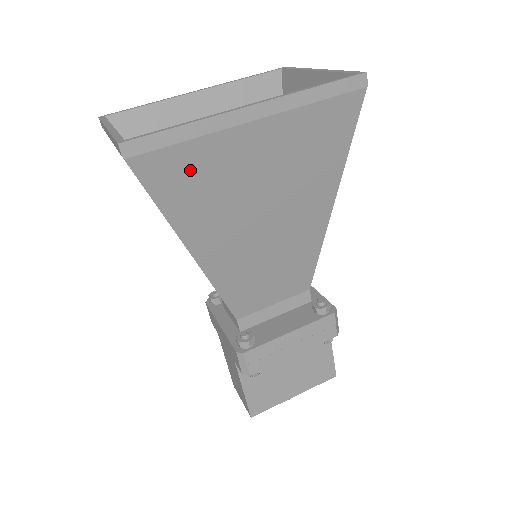
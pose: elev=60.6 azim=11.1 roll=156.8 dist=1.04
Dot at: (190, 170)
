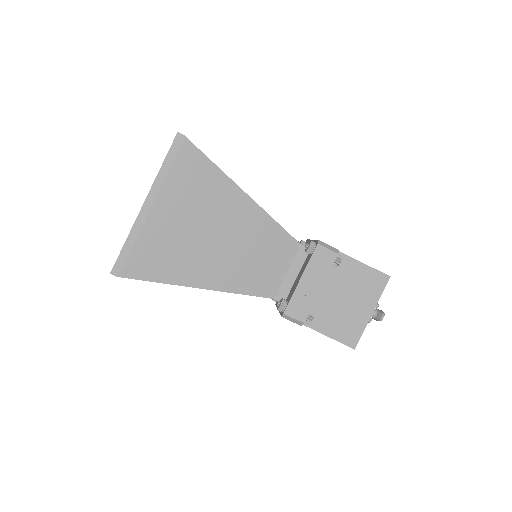
Dot at: (150, 254)
